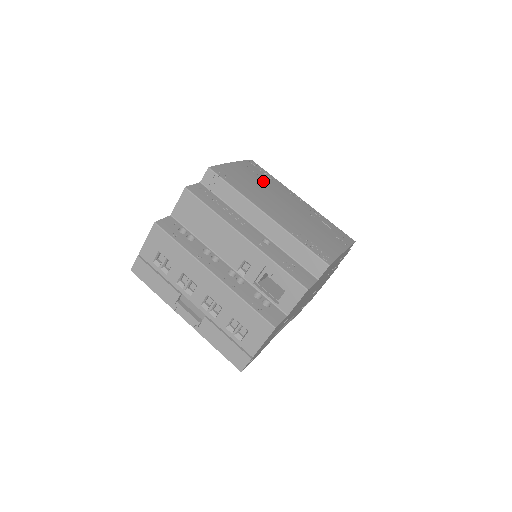
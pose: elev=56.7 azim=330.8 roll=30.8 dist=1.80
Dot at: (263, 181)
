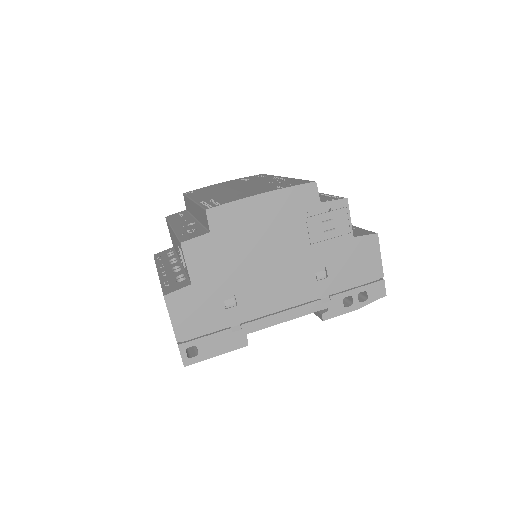
Dot at: occluded
